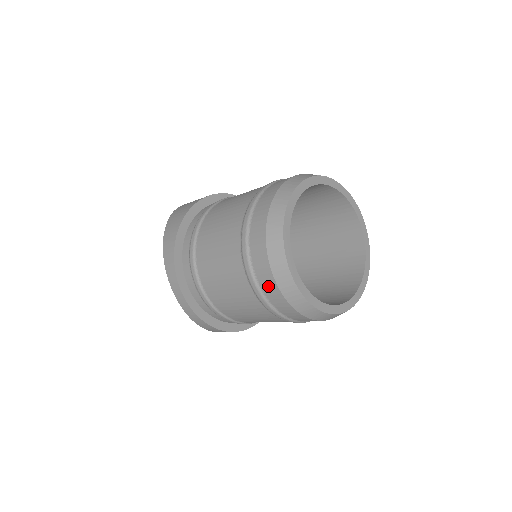
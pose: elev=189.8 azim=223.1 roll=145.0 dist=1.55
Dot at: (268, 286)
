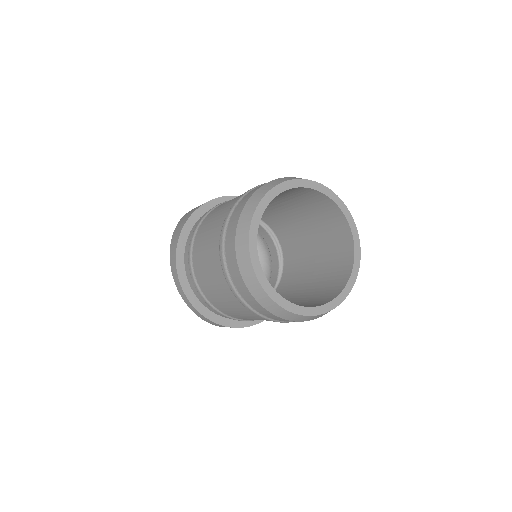
Dot at: (241, 288)
